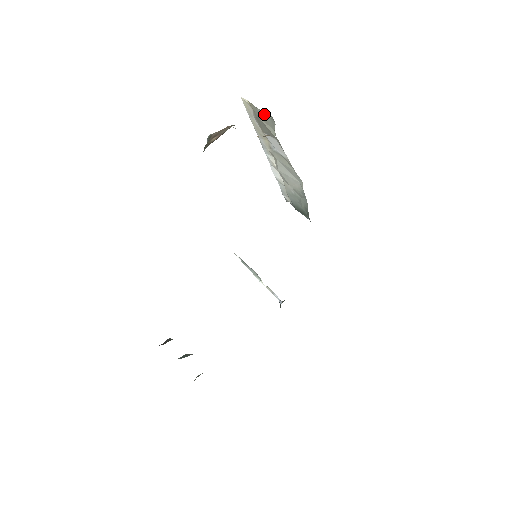
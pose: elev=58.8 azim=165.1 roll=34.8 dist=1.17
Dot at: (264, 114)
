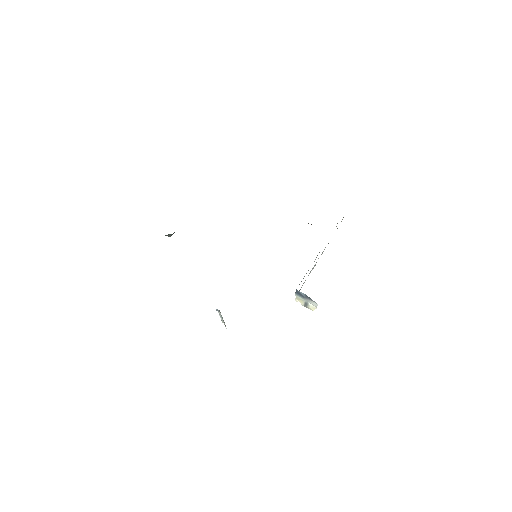
Dot at: occluded
